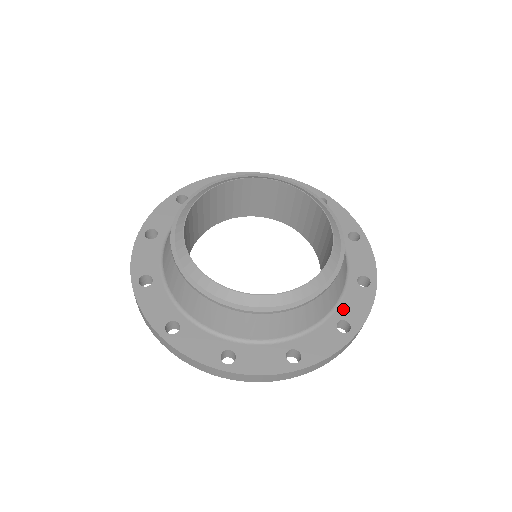
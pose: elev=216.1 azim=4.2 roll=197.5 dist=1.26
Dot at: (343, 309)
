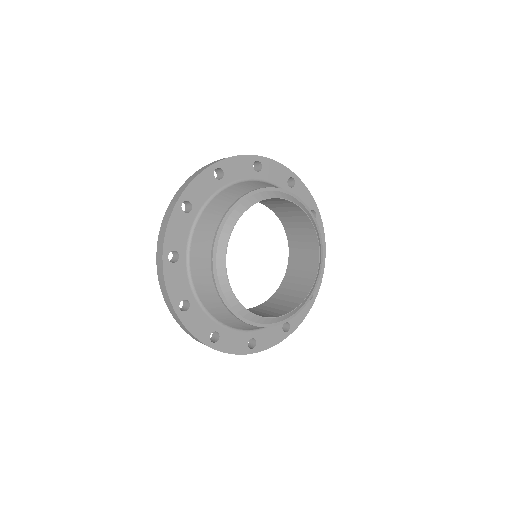
Dot at: occluded
